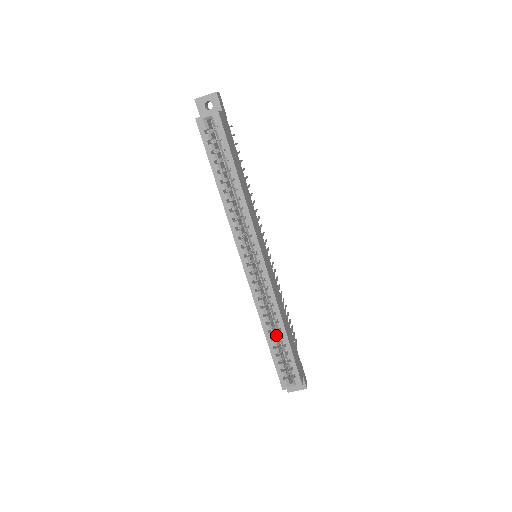
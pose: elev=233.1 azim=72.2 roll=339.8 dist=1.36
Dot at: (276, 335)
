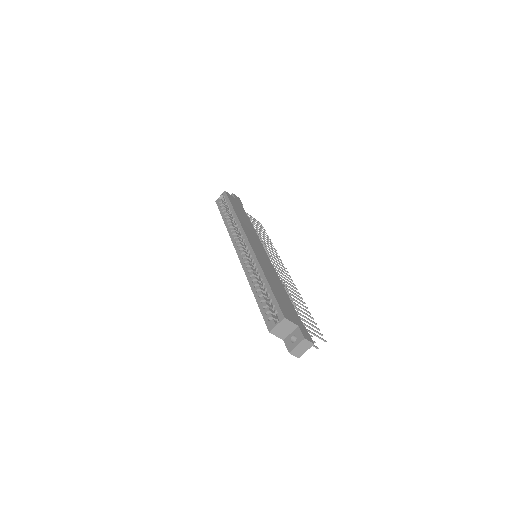
Dot at: (264, 292)
